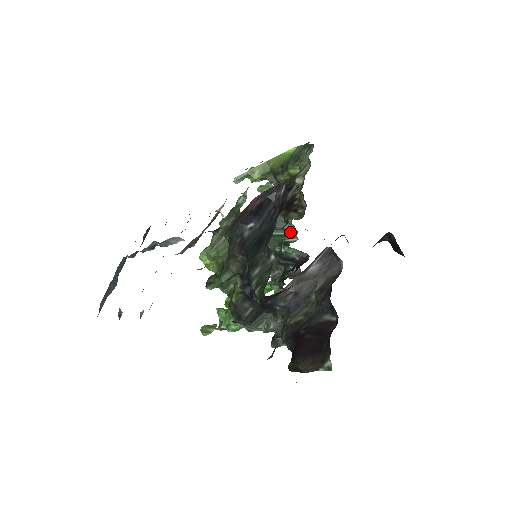
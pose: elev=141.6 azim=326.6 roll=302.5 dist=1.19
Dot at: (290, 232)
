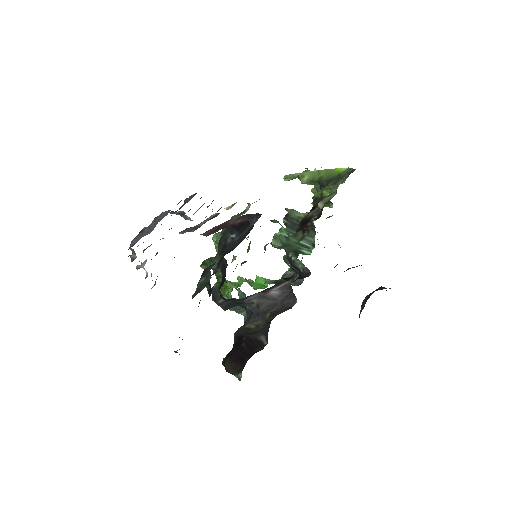
Dot at: (309, 244)
